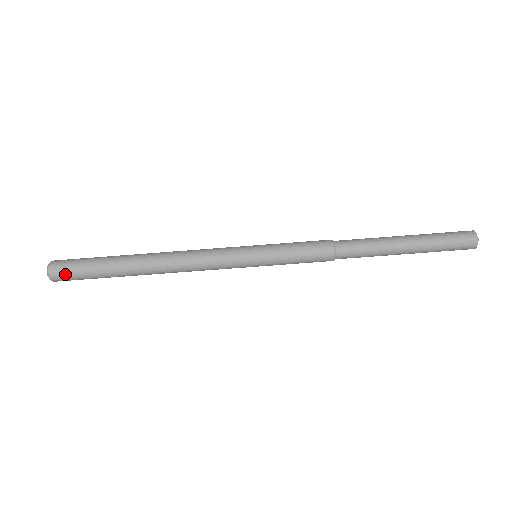
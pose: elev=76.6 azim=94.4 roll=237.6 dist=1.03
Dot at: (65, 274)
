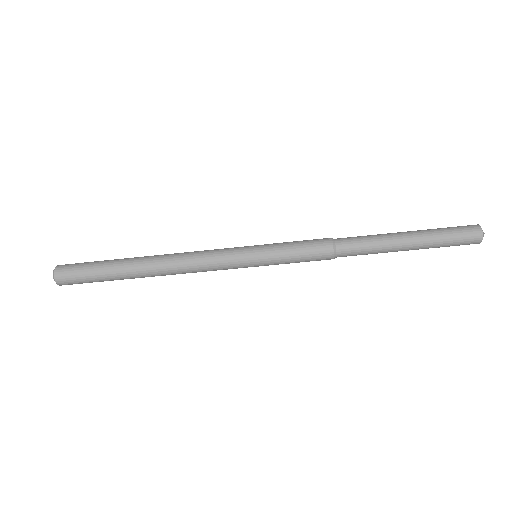
Dot at: occluded
